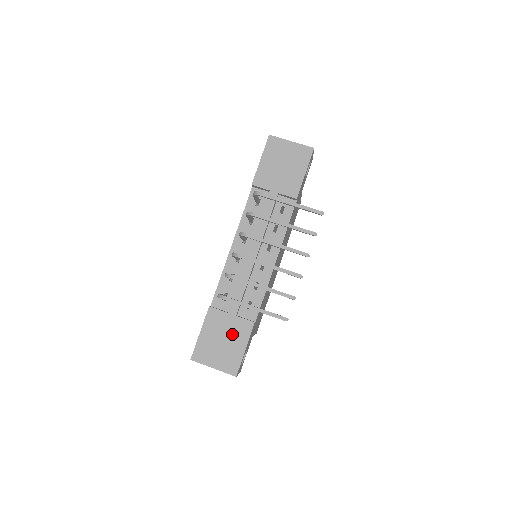
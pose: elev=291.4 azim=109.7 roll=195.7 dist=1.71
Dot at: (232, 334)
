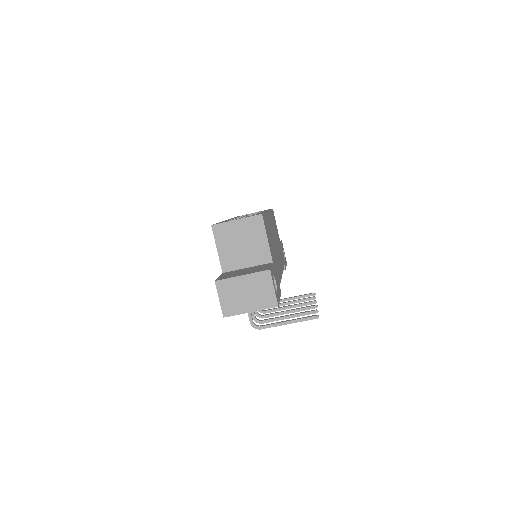
Dot at: occluded
